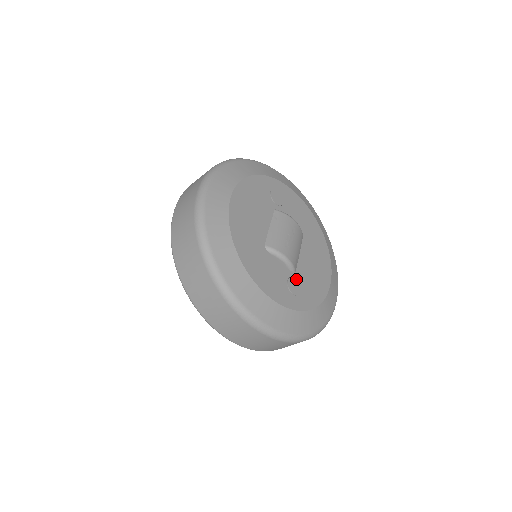
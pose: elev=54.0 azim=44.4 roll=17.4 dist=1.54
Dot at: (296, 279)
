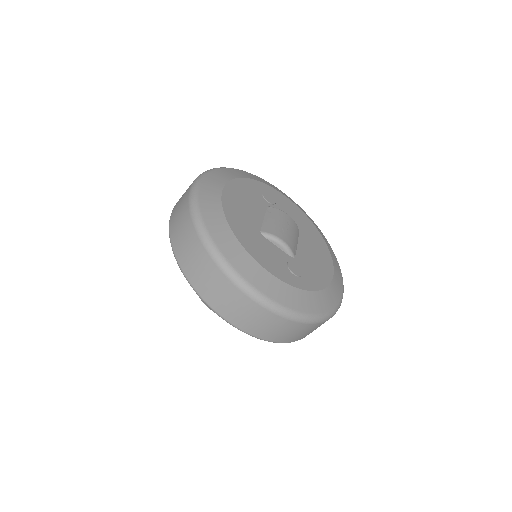
Dot at: (296, 263)
